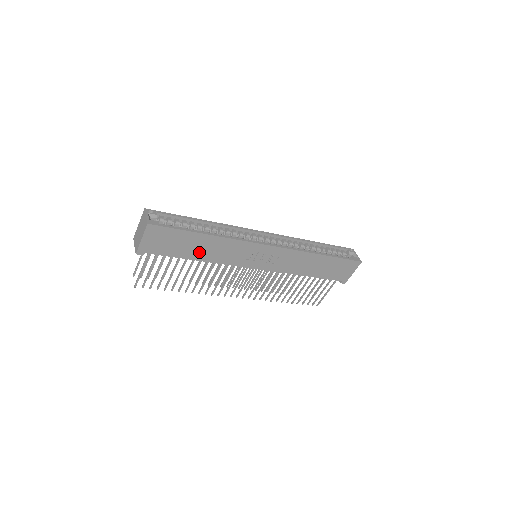
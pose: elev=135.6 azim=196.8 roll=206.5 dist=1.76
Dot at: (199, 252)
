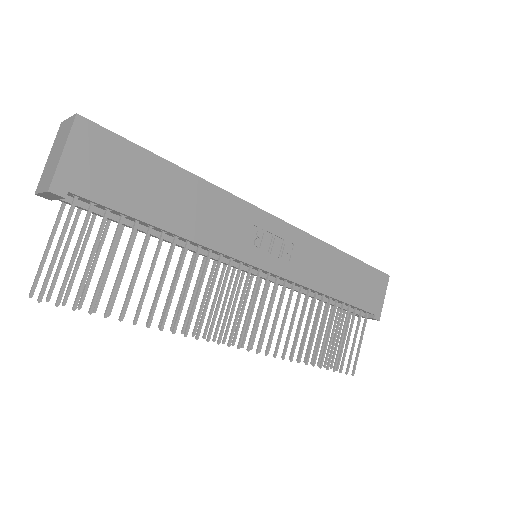
Dot at: (172, 211)
